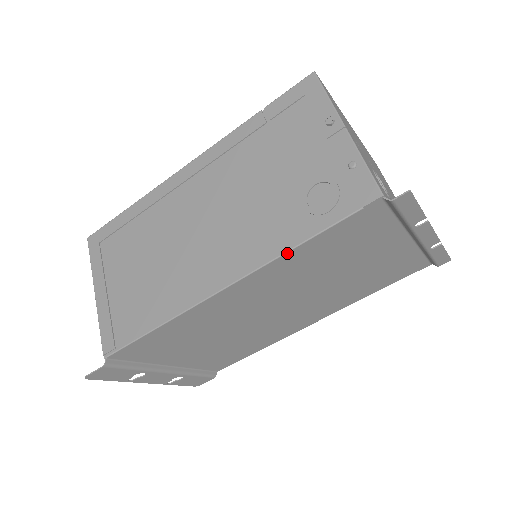
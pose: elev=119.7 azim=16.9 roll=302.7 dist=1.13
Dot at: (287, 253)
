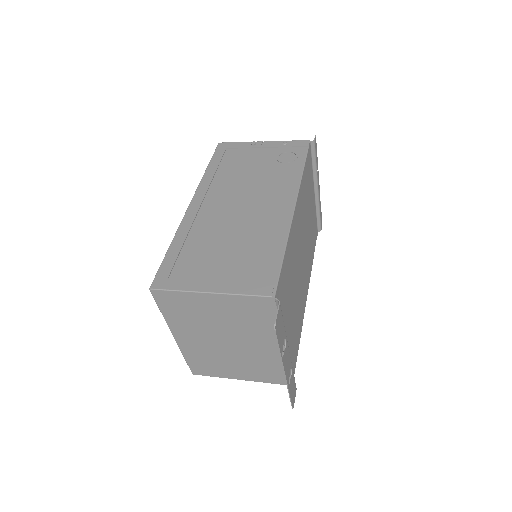
Dot at: (302, 176)
